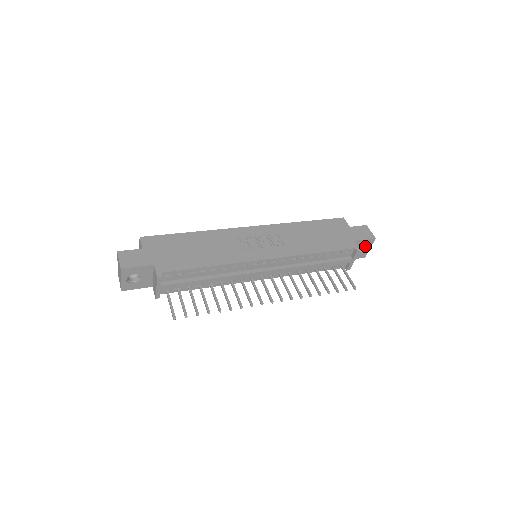
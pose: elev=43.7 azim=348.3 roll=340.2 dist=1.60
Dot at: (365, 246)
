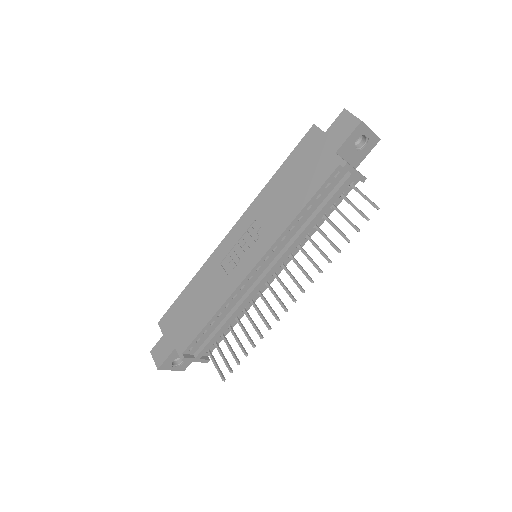
Dot at: (362, 135)
